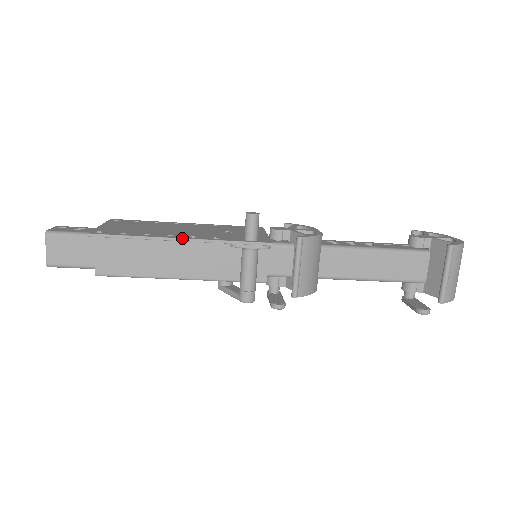
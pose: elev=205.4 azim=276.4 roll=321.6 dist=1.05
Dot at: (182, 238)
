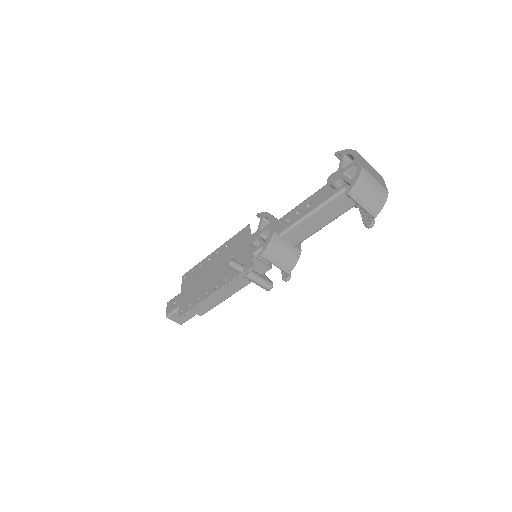
Dot at: (212, 294)
